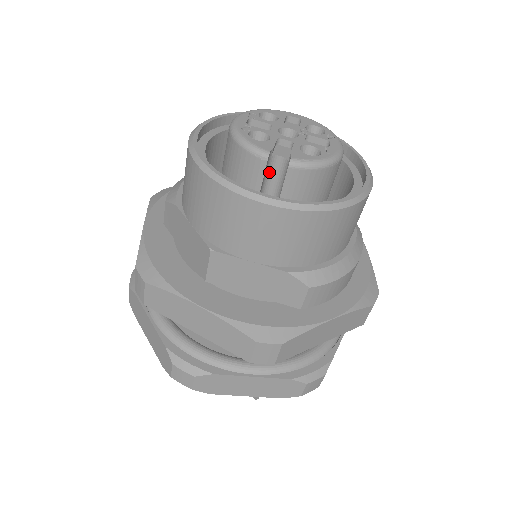
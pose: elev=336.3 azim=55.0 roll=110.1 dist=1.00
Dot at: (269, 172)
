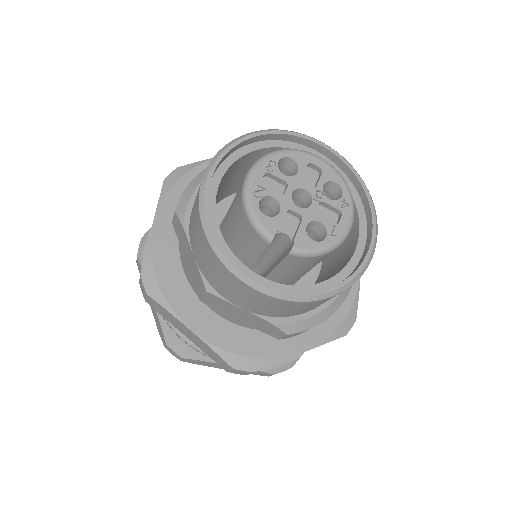
Dot at: occluded
